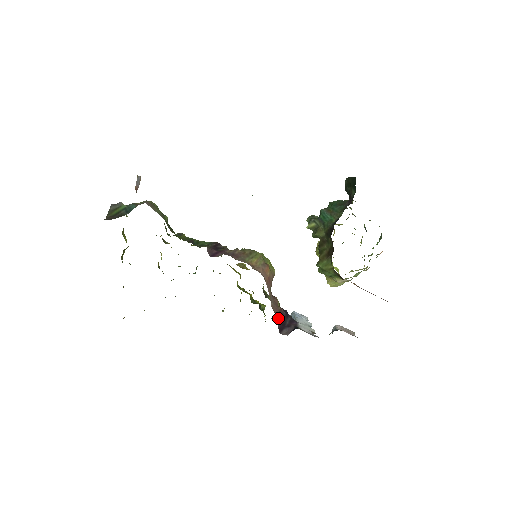
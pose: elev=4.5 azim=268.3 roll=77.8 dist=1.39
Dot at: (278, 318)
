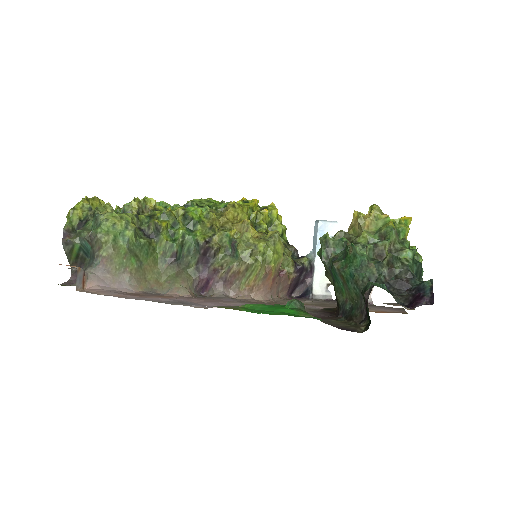
Dot at: (289, 290)
